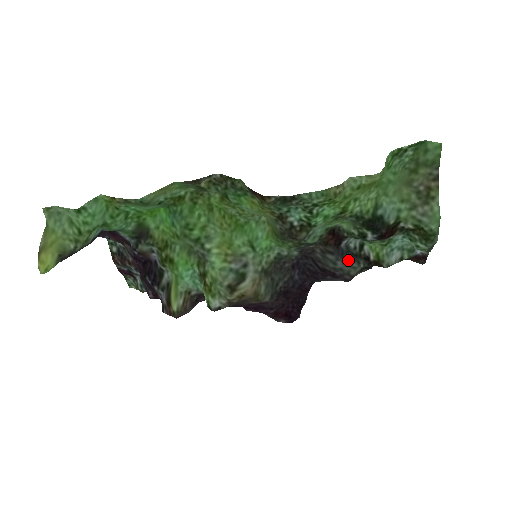
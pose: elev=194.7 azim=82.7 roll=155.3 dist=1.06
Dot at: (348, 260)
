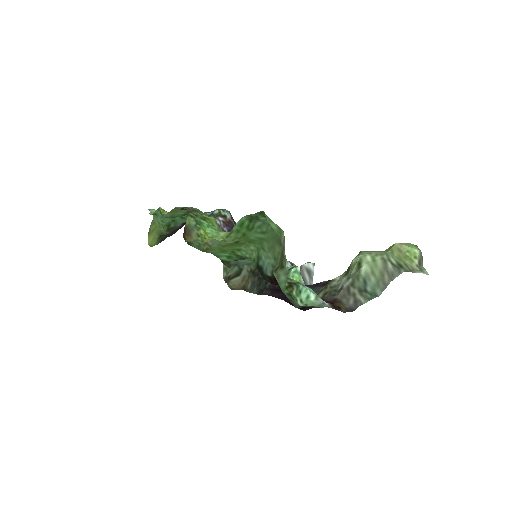
Dot at: occluded
